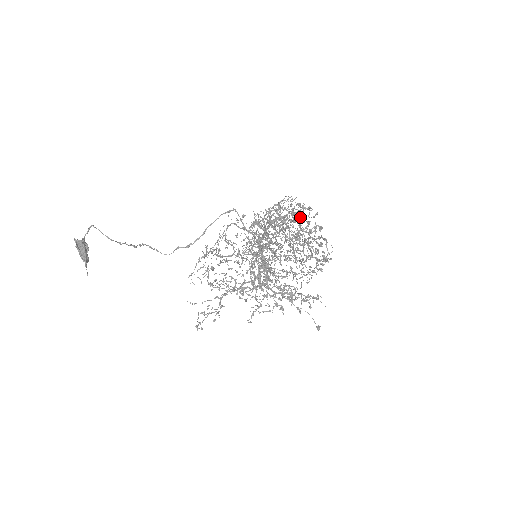
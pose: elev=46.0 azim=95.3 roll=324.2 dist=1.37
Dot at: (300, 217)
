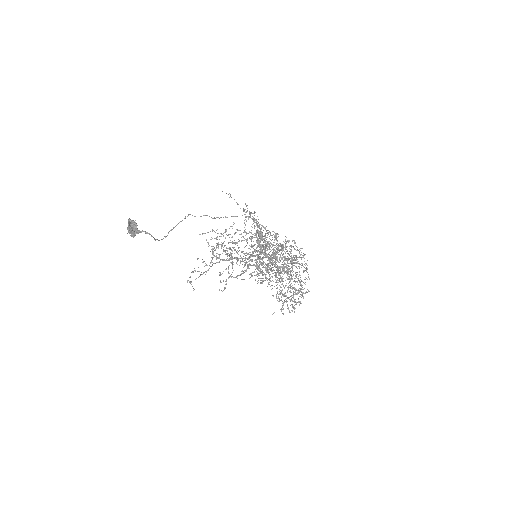
Dot at: (300, 275)
